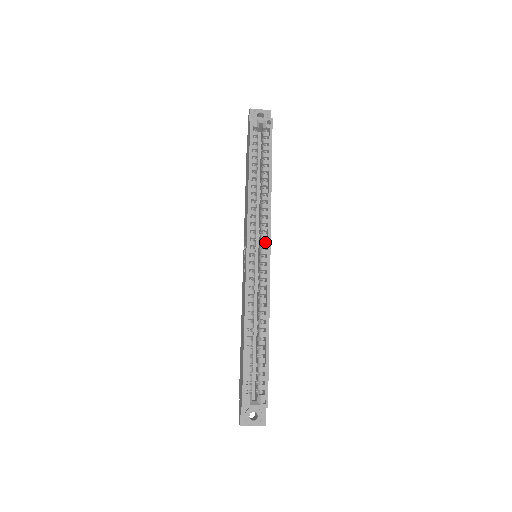
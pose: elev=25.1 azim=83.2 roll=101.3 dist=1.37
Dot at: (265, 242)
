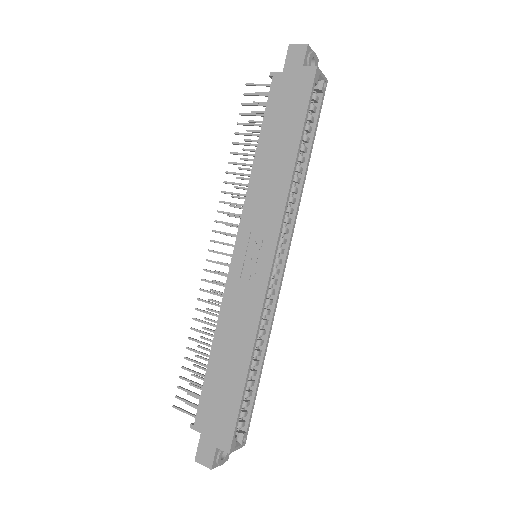
Dot at: (284, 249)
